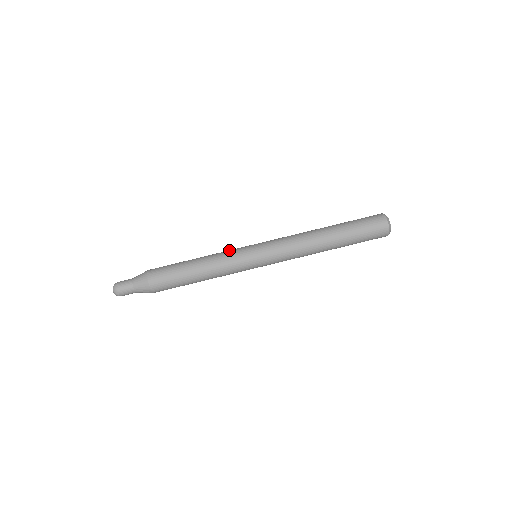
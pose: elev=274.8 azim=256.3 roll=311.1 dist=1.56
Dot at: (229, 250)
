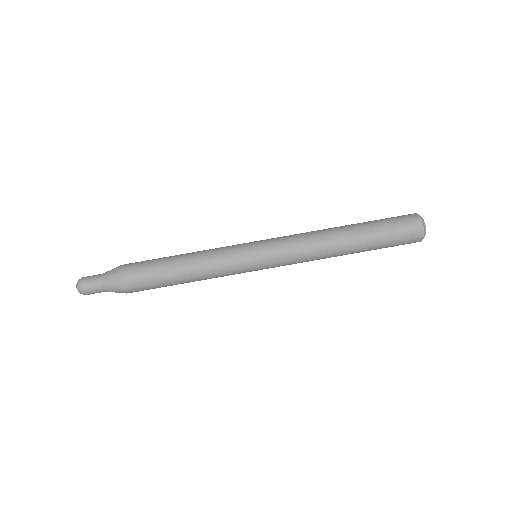
Dot at: occluded
